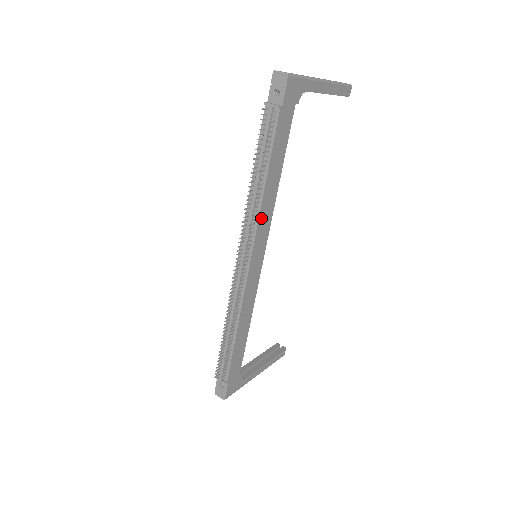
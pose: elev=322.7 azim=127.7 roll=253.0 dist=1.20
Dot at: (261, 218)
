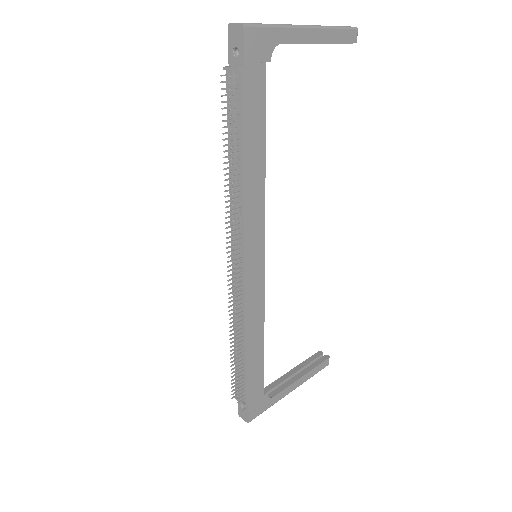
Dot at: (247, 211)
